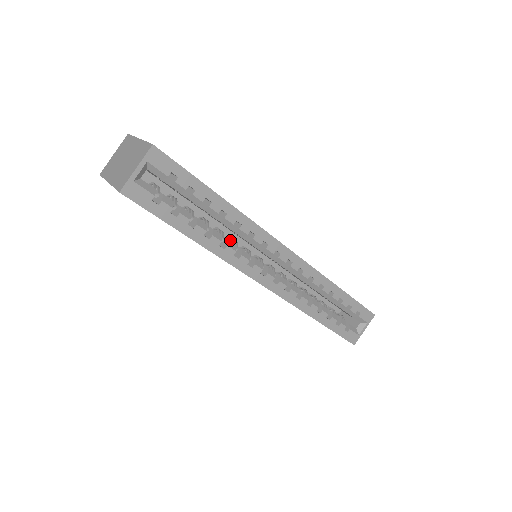
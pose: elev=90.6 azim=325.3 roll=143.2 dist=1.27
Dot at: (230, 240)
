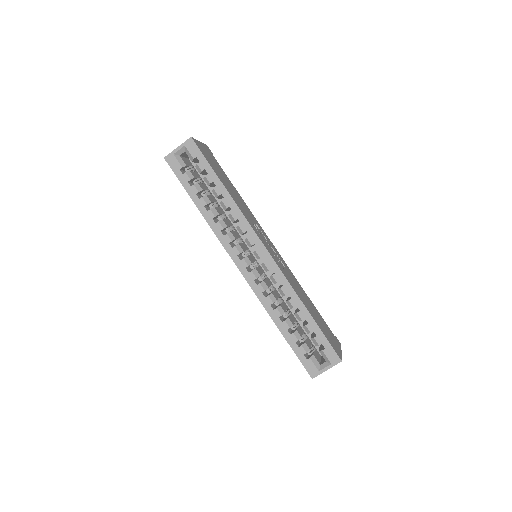
Dot at: occluded
